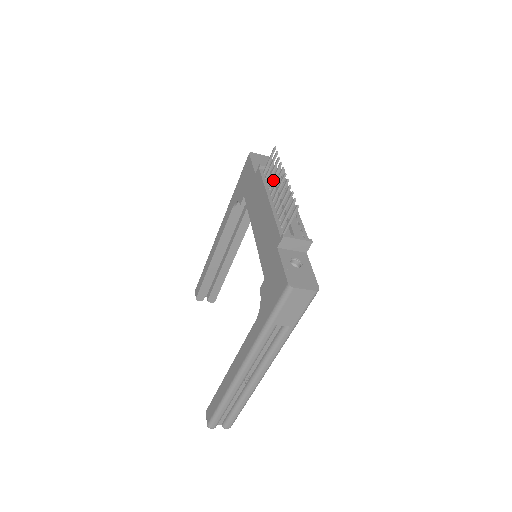
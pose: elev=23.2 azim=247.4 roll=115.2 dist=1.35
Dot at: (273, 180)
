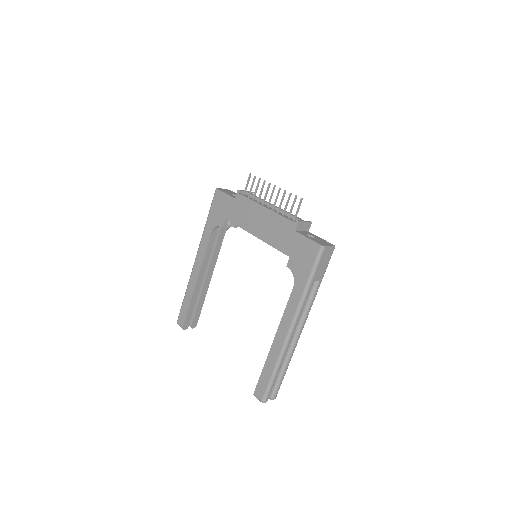
Dot at: (260, 195)
